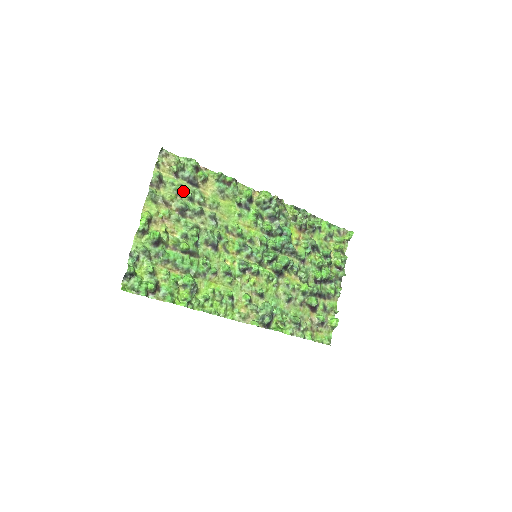
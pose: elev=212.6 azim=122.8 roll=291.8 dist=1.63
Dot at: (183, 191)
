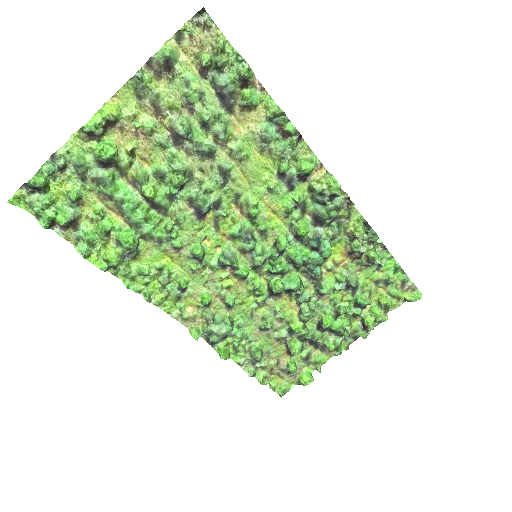
Dot at: (199, 105)
